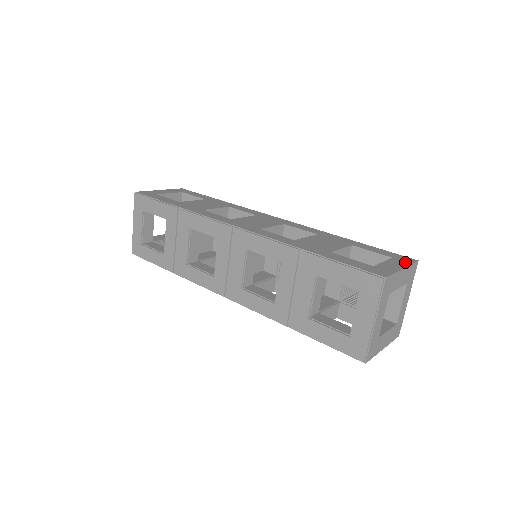
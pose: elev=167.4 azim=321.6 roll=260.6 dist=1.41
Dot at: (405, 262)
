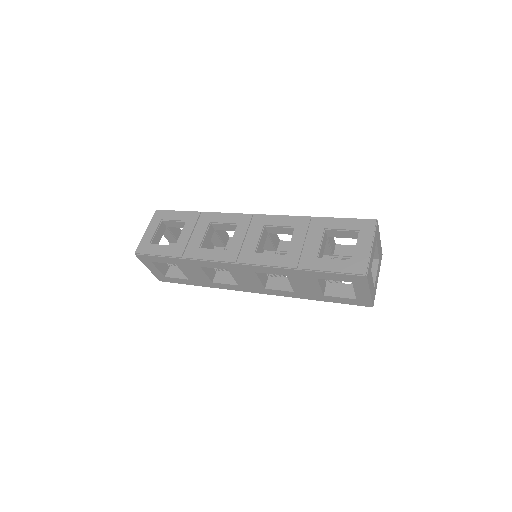
Dot at: occluded
